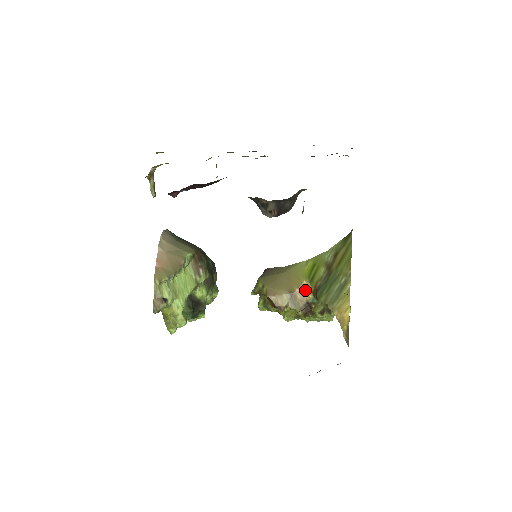
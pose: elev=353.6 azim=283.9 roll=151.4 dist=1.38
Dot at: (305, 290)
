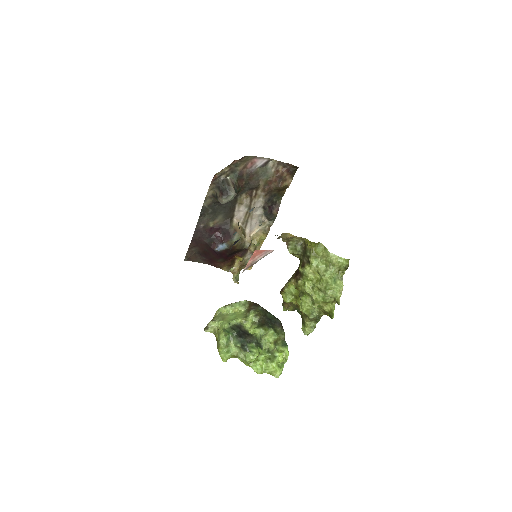
Dot at: occluded
